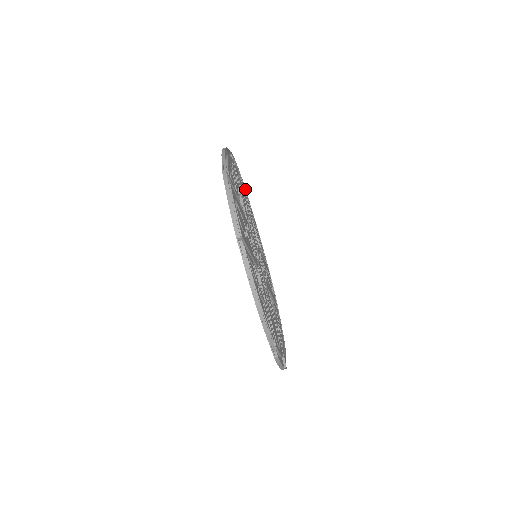
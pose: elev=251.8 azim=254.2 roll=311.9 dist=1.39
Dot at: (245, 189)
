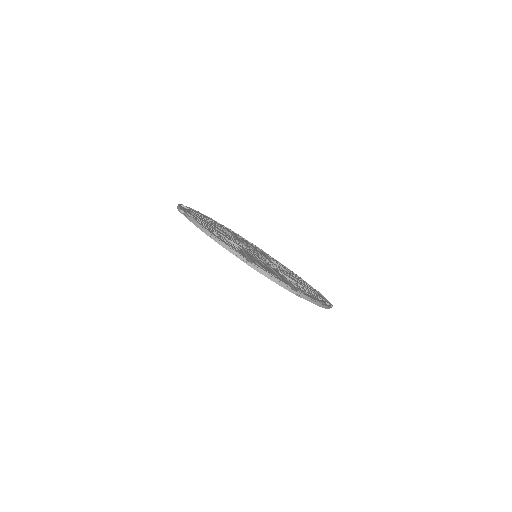
Dot at: (266, 253)
